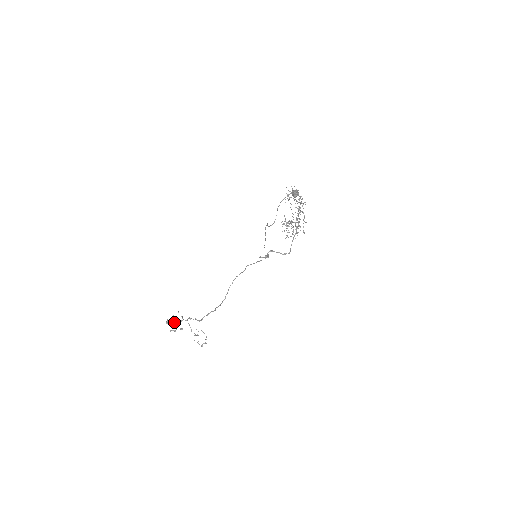
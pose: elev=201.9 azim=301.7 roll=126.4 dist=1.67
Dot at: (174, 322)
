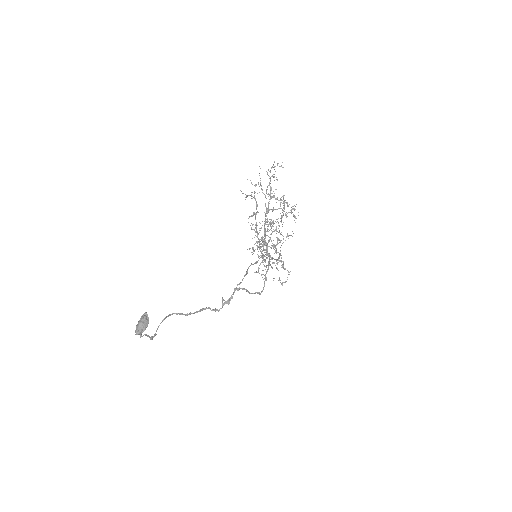
Dot at: occluded
